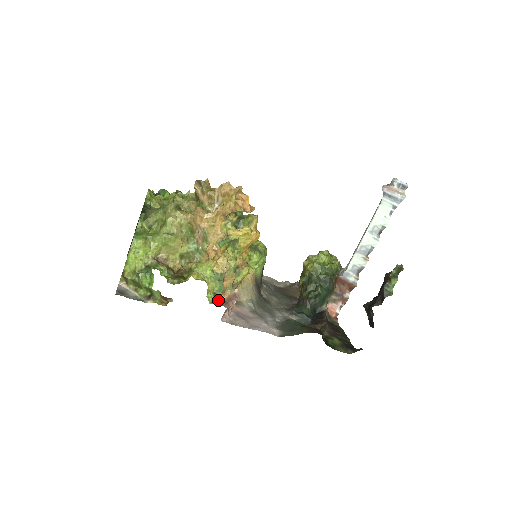
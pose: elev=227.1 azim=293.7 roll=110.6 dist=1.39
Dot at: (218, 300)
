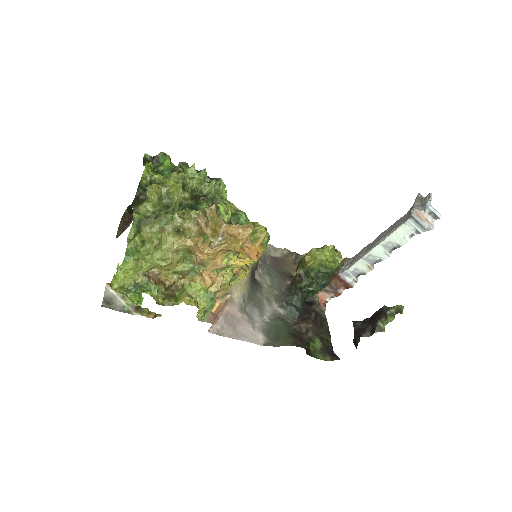
Dot at: (208, 315)
